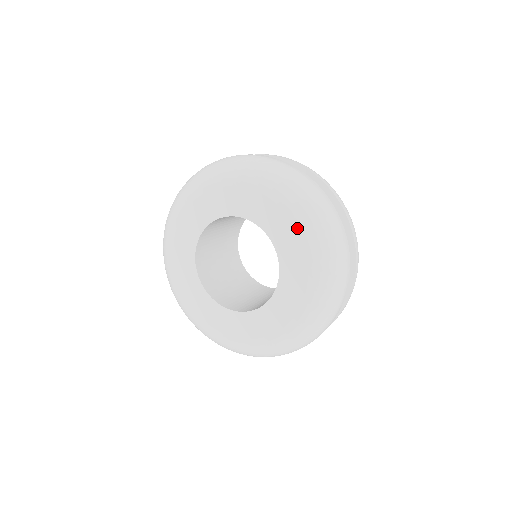
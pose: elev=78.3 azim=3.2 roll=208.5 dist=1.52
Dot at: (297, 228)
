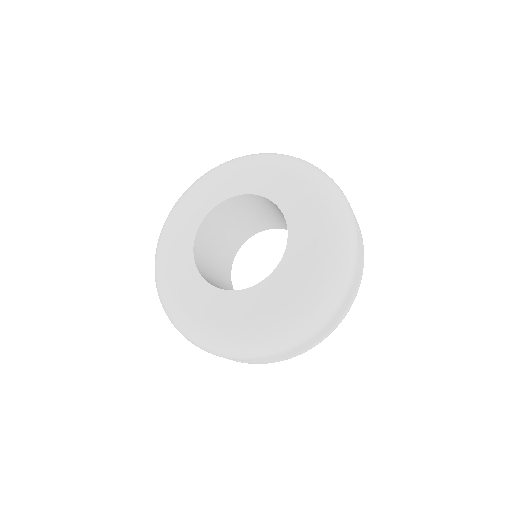
Dot at: (300, 184)
